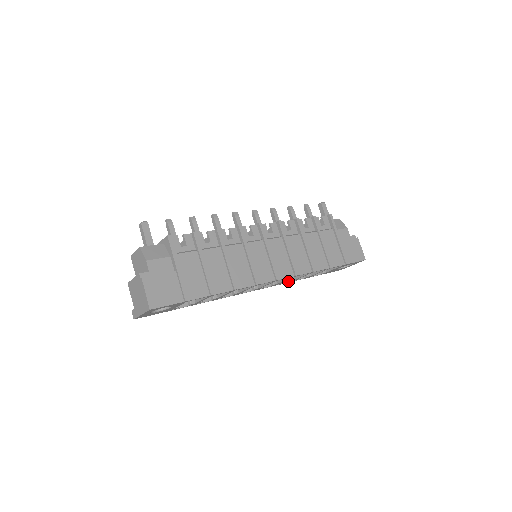
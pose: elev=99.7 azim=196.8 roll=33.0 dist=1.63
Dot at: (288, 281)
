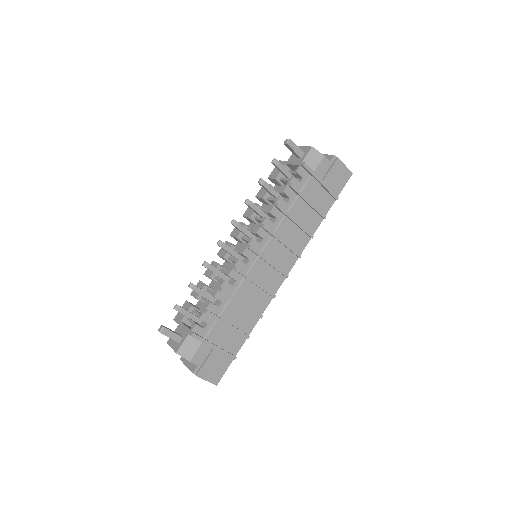
Dot at: occluded
